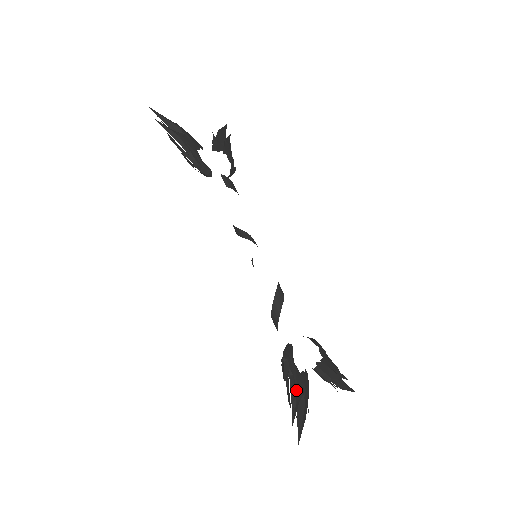
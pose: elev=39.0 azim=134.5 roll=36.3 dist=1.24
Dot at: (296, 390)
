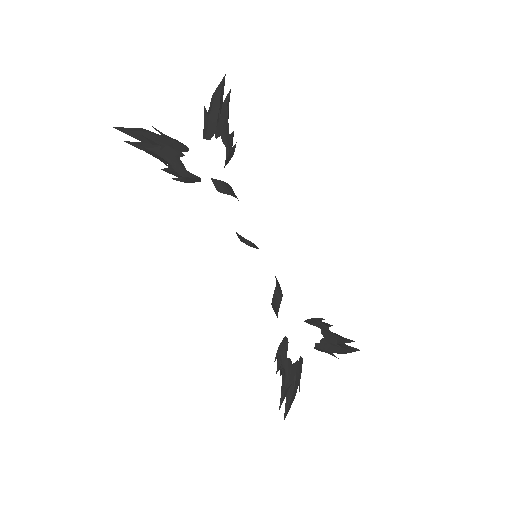
Dot at: (286, 381)
